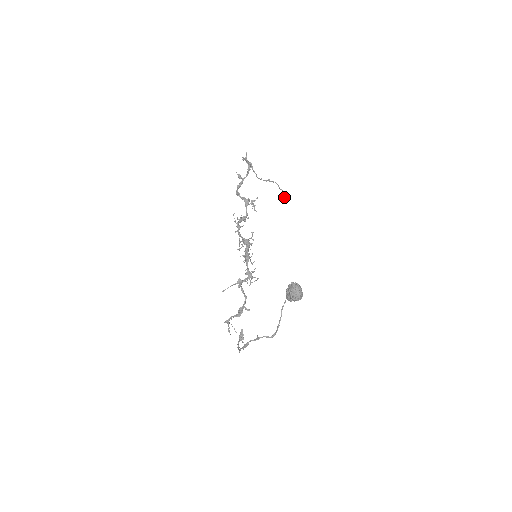
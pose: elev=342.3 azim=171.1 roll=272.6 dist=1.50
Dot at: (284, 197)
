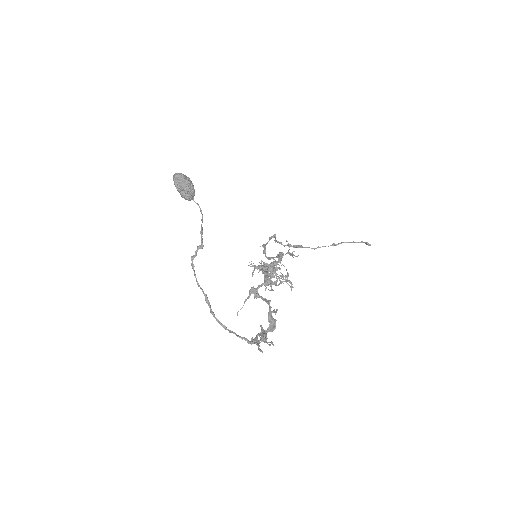
Dot at: (369, 245)
